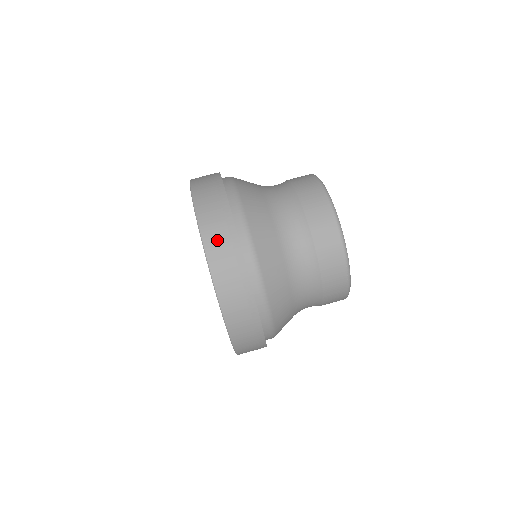
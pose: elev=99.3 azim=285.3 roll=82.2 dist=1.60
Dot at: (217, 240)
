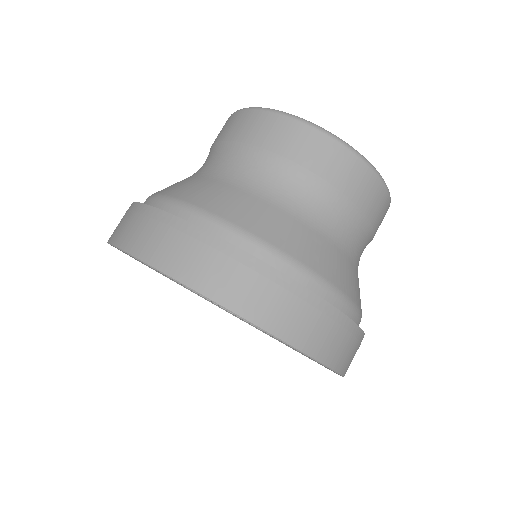
Dot at: (314, 332)
